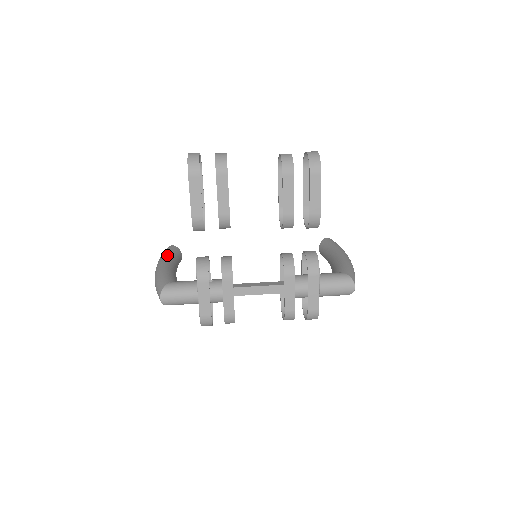
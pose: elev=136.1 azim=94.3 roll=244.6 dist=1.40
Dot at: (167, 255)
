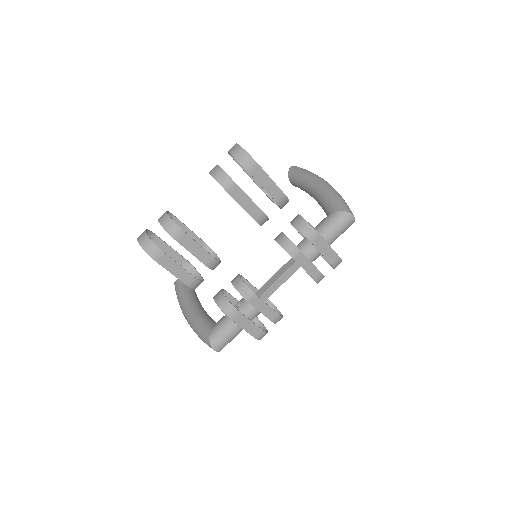
Dot at: (182, 297)
